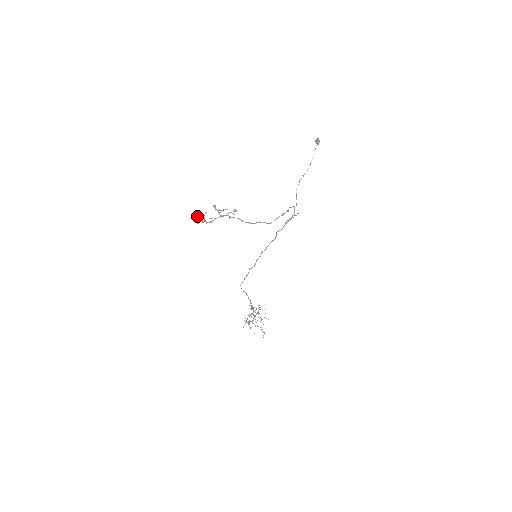
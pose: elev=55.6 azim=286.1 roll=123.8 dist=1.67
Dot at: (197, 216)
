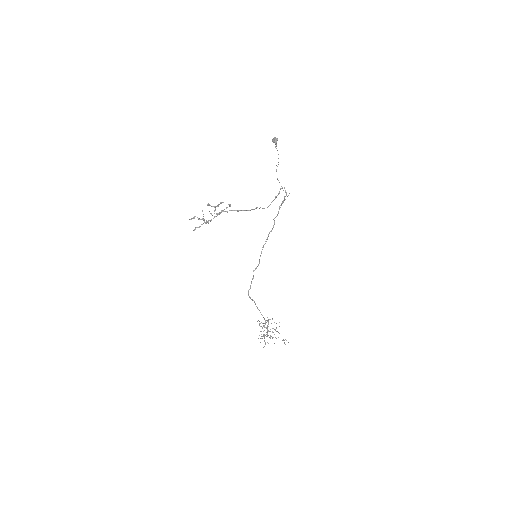
Dot at: (194, 218)
